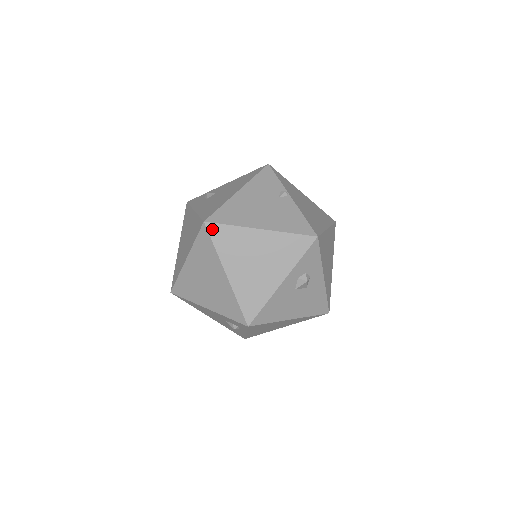
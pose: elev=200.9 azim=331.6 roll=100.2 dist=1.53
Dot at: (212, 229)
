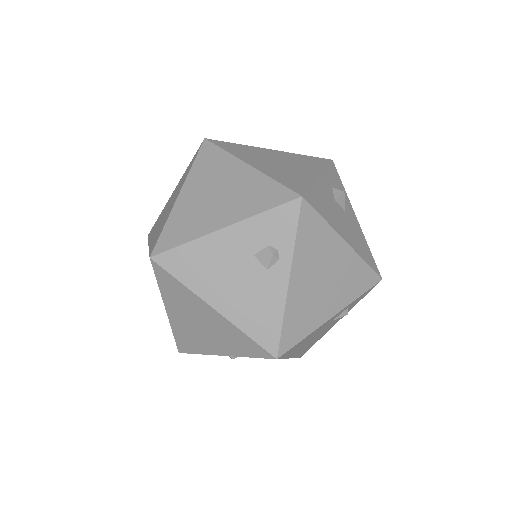
Dot at: (216, 142)
